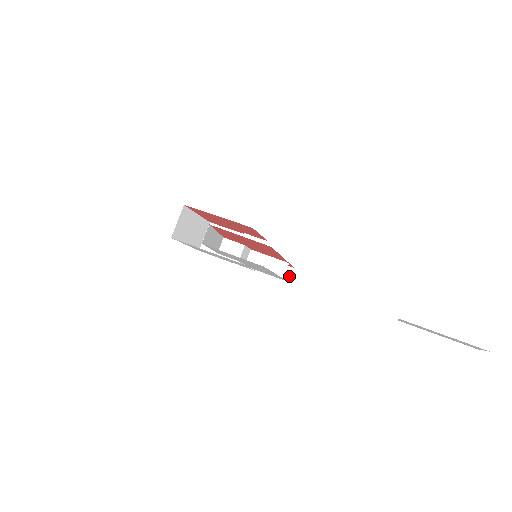
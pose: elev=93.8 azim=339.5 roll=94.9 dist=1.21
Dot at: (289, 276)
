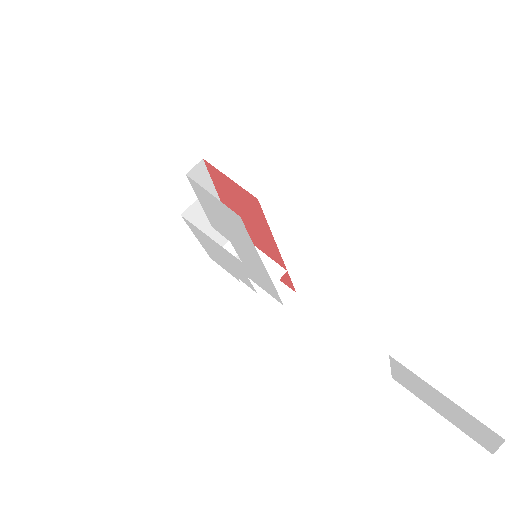
Dot at: (287, 299)
